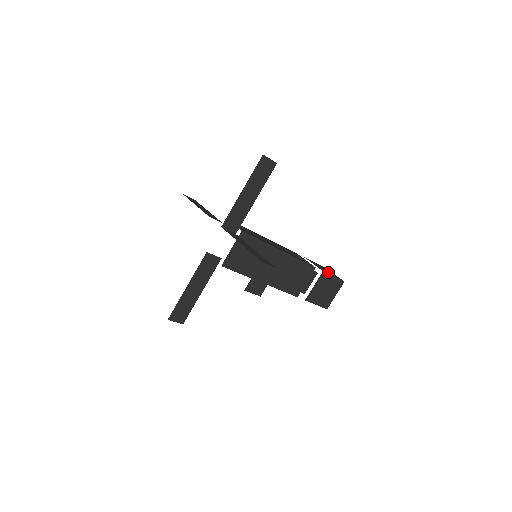
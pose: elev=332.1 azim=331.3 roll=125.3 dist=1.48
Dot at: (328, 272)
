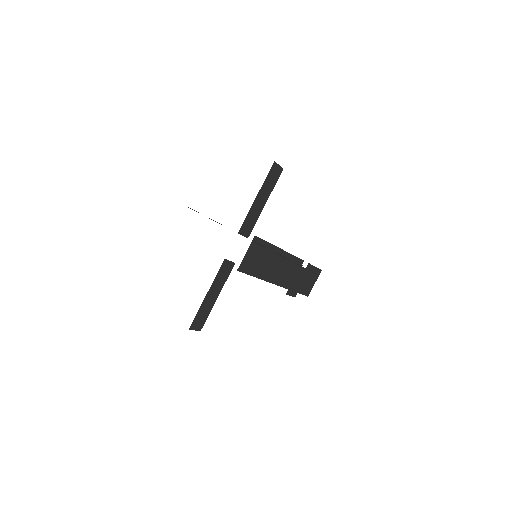
Dot at: occluded
